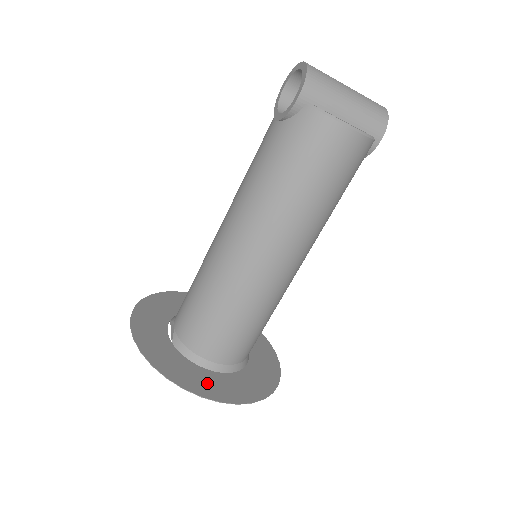
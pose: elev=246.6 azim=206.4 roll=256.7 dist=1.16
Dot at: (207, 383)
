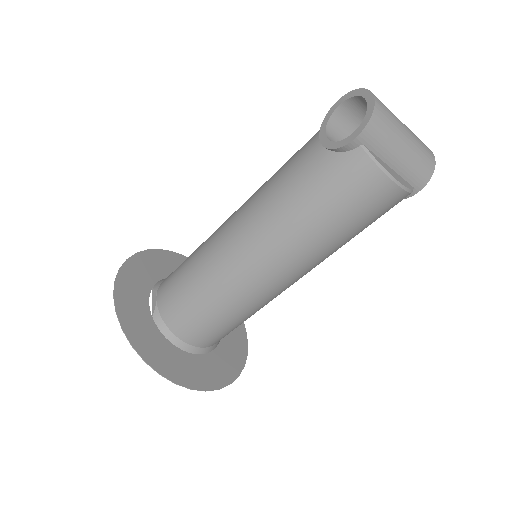
Dot at: (181, 367)
